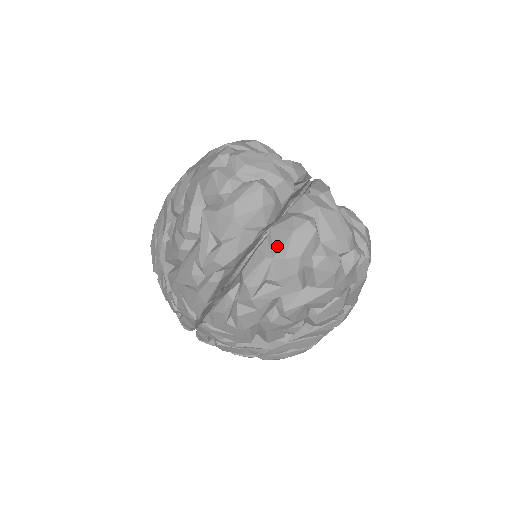
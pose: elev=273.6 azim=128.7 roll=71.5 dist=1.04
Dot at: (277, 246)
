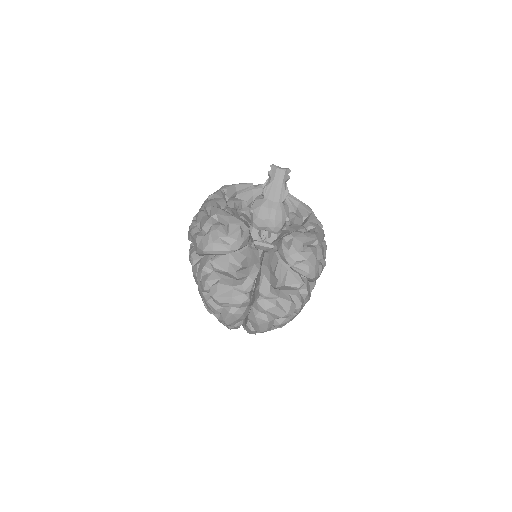
Dot at: (254, 327)
